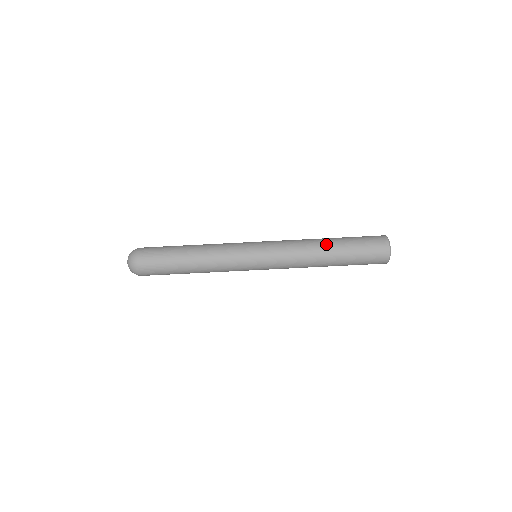
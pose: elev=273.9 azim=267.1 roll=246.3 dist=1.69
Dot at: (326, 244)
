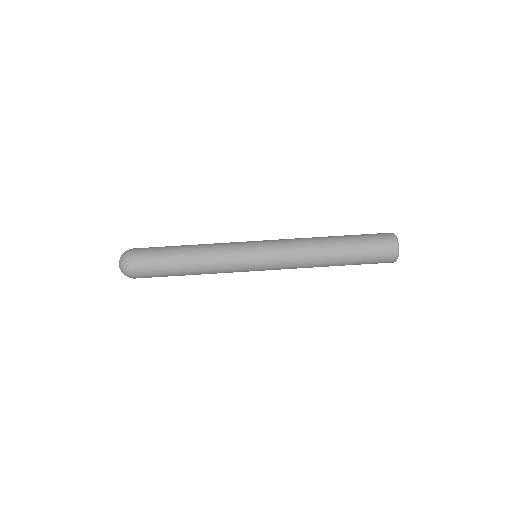
Dot at: (330, 240)
